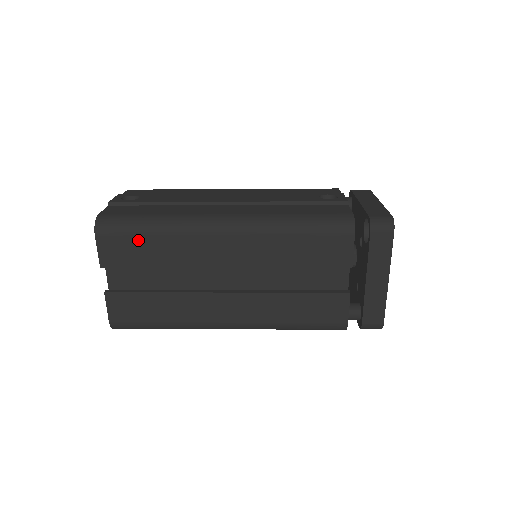
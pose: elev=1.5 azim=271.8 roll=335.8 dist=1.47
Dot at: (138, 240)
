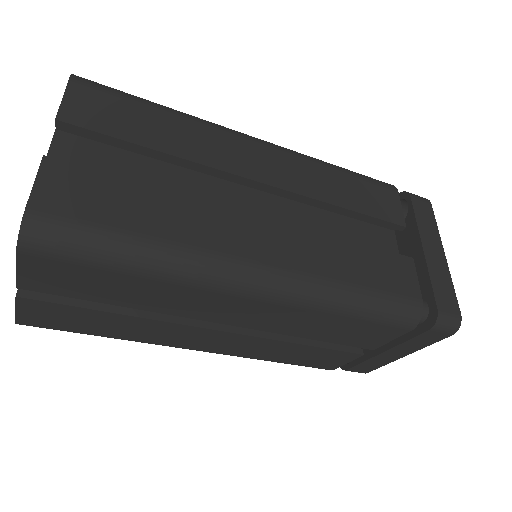
Dot at: (137, 109)
